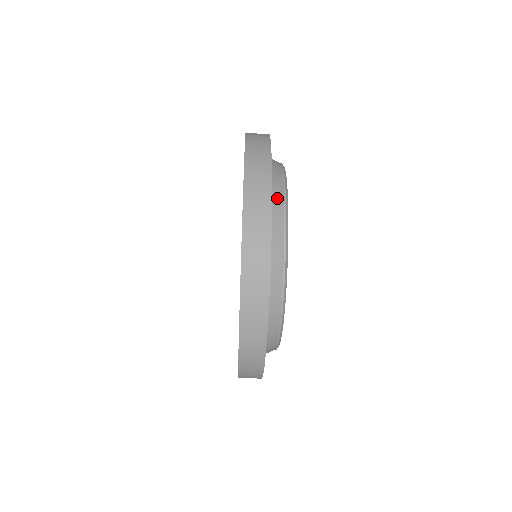
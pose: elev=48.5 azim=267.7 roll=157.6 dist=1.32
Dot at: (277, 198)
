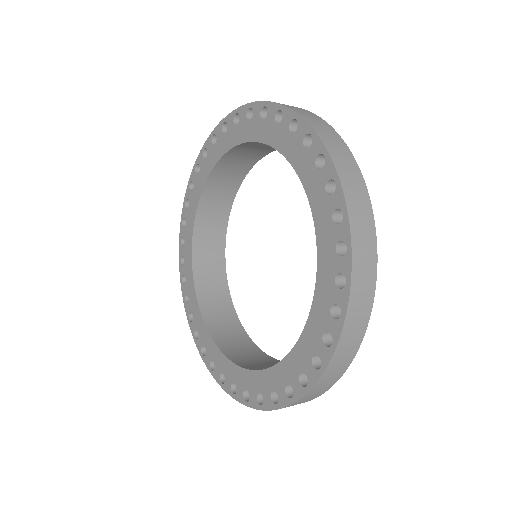
Dot at: occluded
